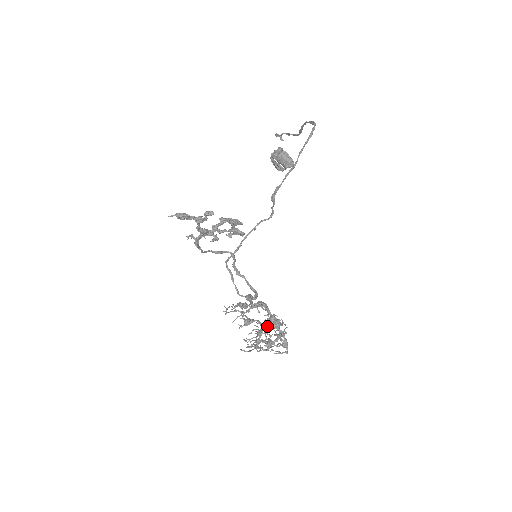
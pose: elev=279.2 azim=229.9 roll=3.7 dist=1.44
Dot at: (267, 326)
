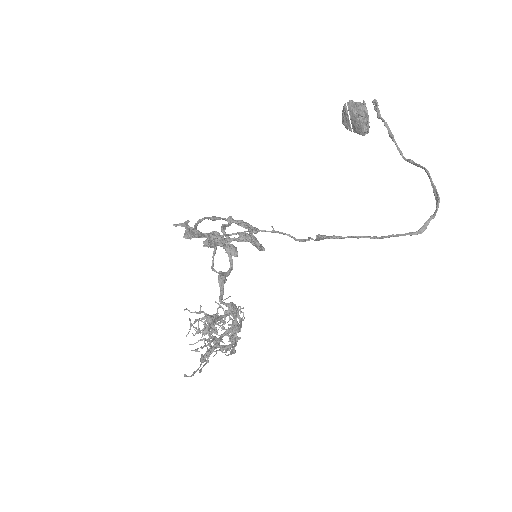
Dot at: (225, 312)
